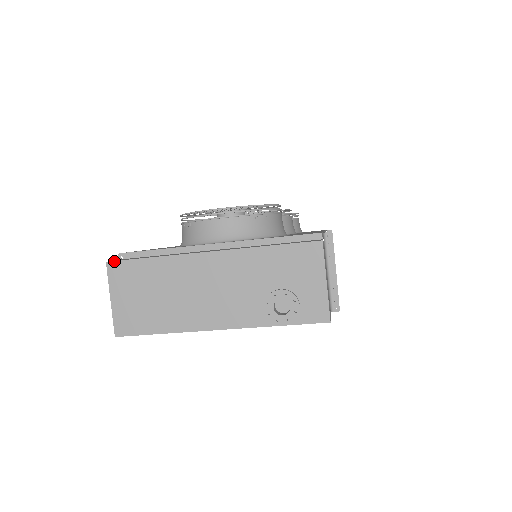
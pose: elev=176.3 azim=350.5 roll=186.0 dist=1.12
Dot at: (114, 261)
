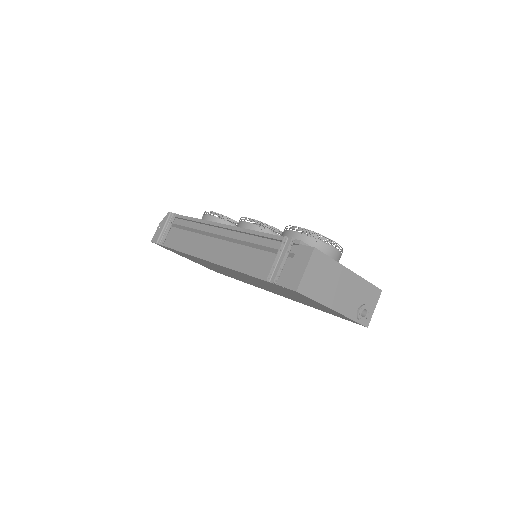
Dot at: occluded
